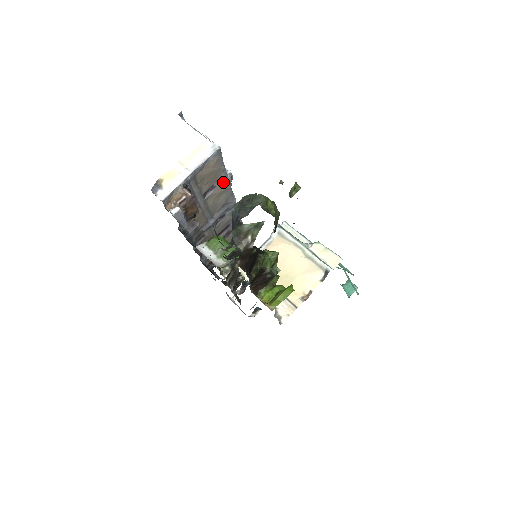
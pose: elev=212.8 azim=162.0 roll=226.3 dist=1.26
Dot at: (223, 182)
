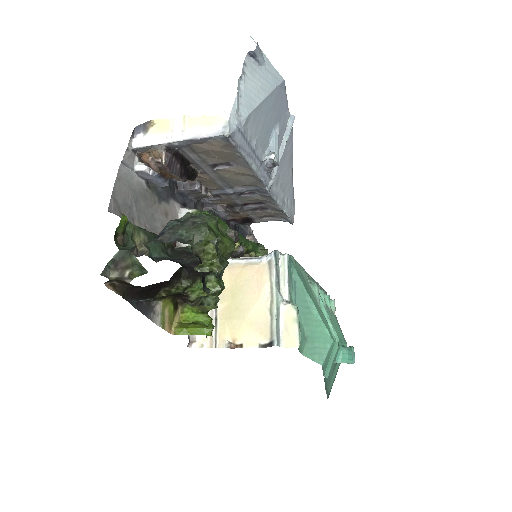
Dot at: (245, 166)
